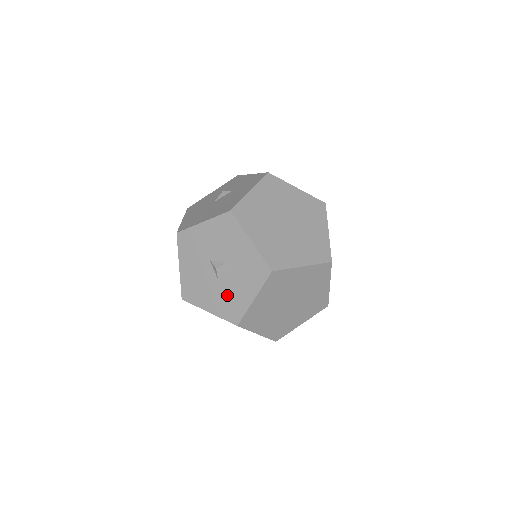
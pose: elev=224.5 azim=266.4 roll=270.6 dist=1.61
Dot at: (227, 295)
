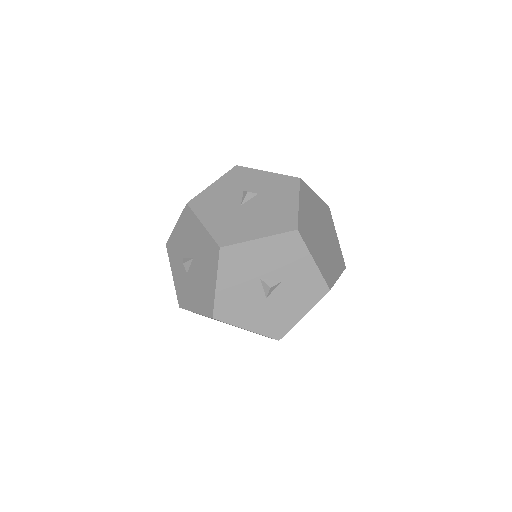
Dot at: (274, 312)
